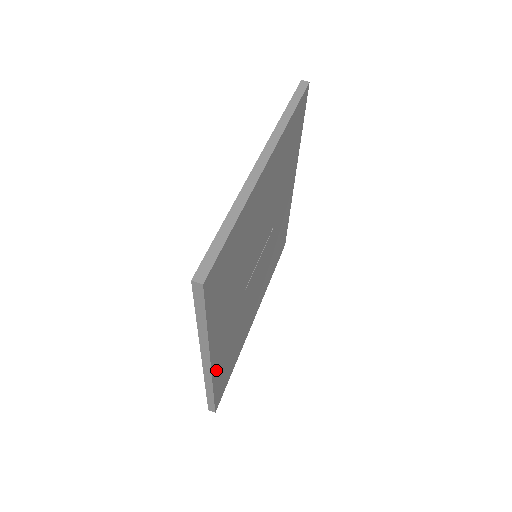
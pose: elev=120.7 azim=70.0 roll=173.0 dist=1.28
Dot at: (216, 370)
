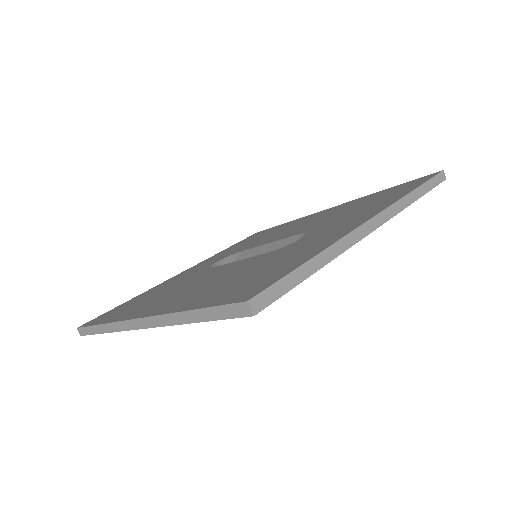
Dot at: occluded
